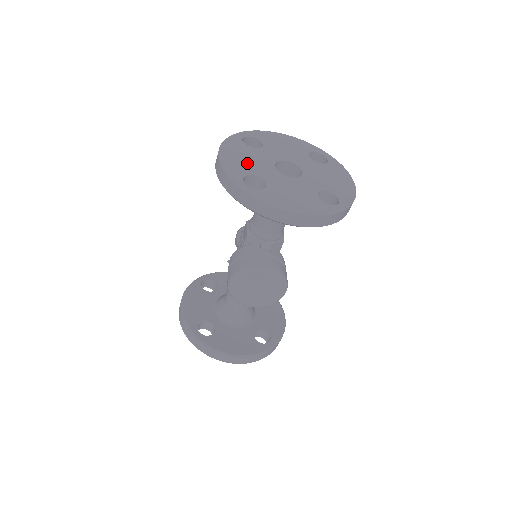
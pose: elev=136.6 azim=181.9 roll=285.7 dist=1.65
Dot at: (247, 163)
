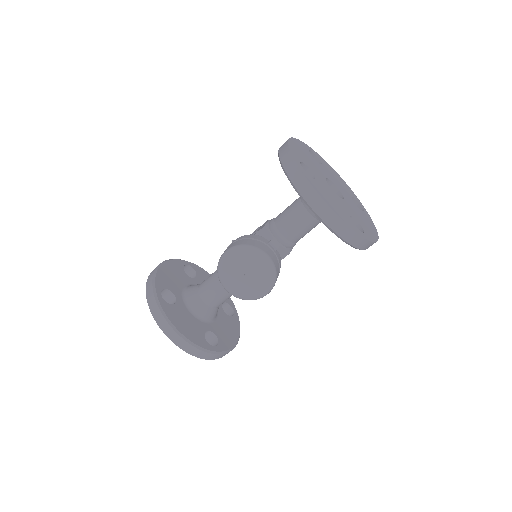
Dot at: (307, 160)
